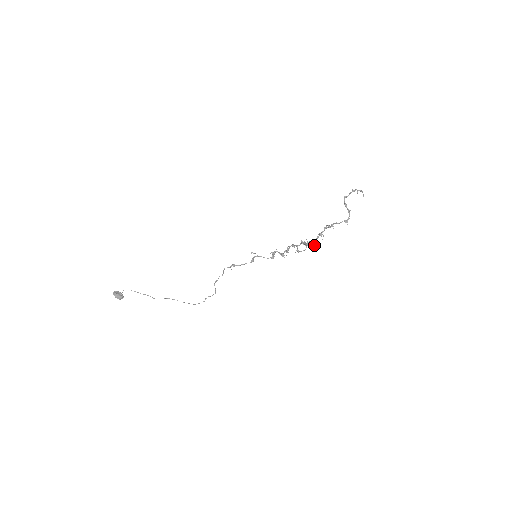
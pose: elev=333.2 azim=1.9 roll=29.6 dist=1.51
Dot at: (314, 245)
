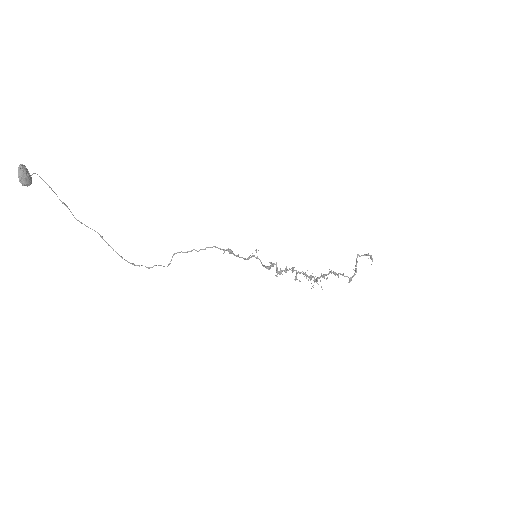
Dot at: (318, 284)
